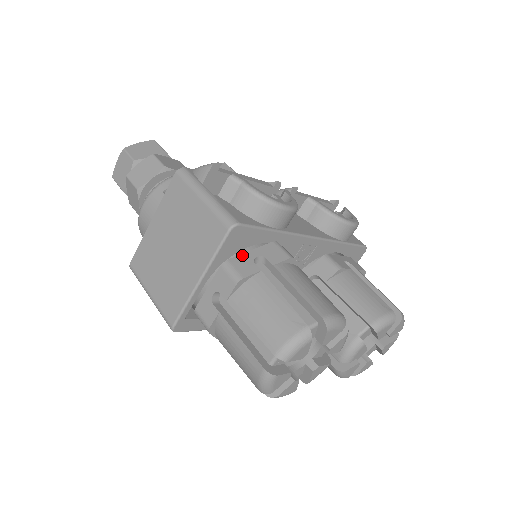
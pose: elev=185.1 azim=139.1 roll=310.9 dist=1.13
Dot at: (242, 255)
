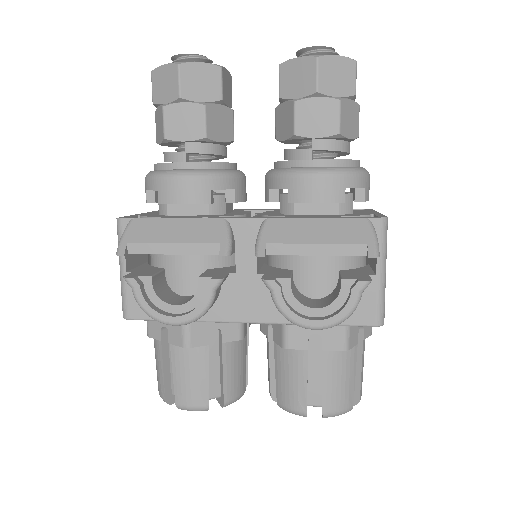
Dot at: occluded
